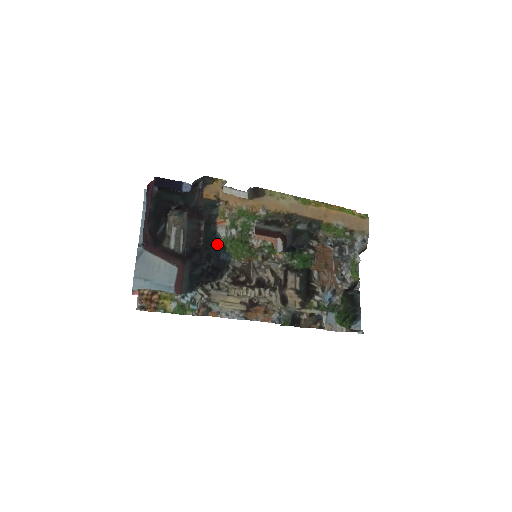
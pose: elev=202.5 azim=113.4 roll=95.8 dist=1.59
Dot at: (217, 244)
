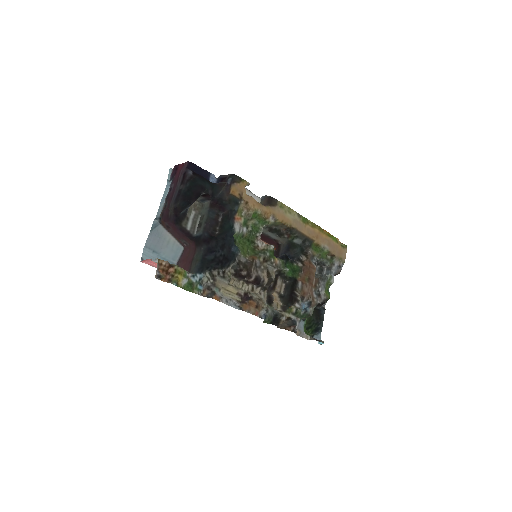
Dot at: (232, 237)
